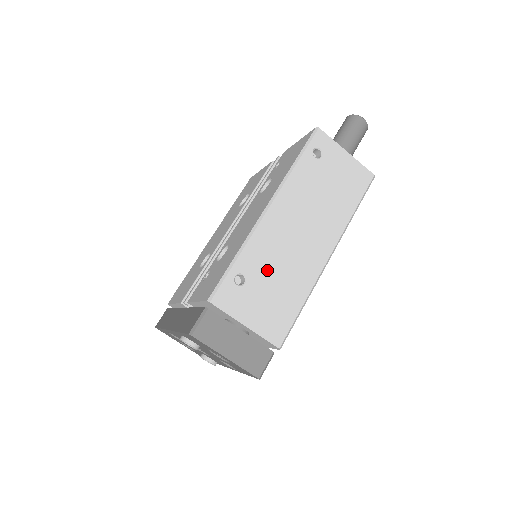
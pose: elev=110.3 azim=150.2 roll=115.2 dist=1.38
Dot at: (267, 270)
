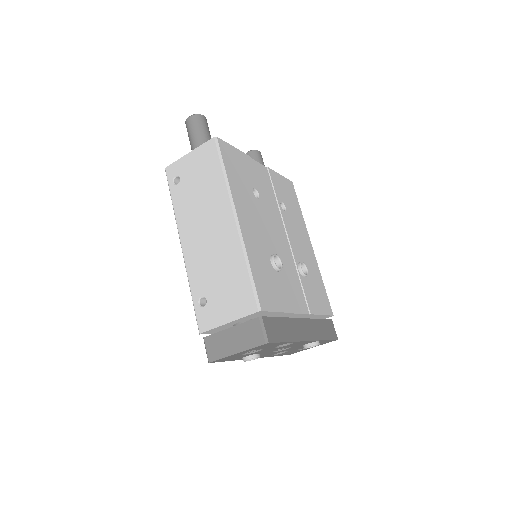
Dot at: (210, 277)
